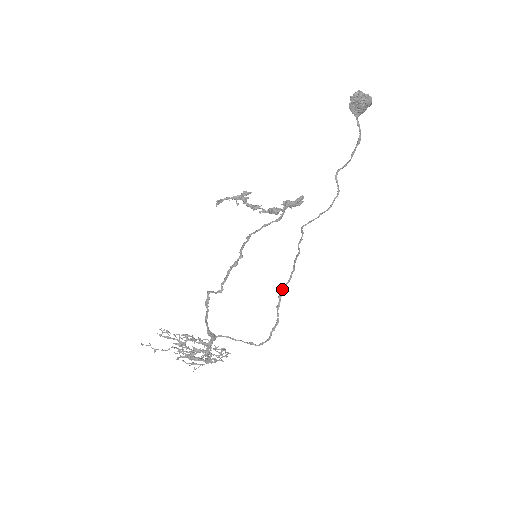
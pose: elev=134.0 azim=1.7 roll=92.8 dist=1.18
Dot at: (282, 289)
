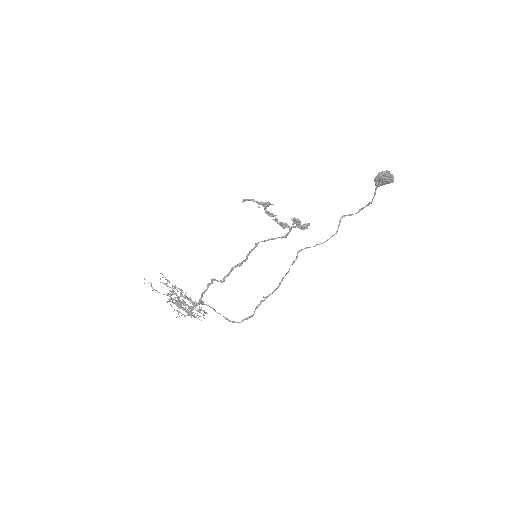
Dot at: (265, 297)
